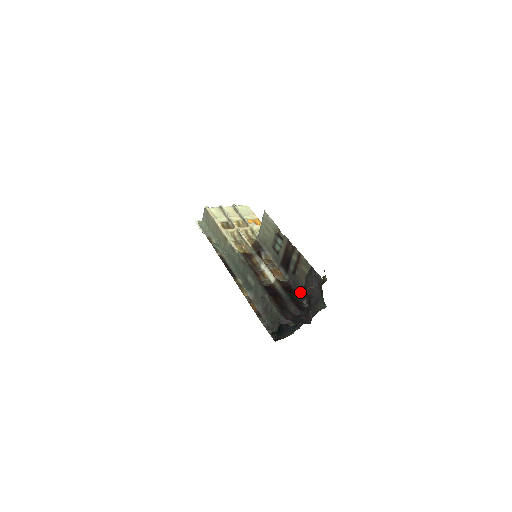
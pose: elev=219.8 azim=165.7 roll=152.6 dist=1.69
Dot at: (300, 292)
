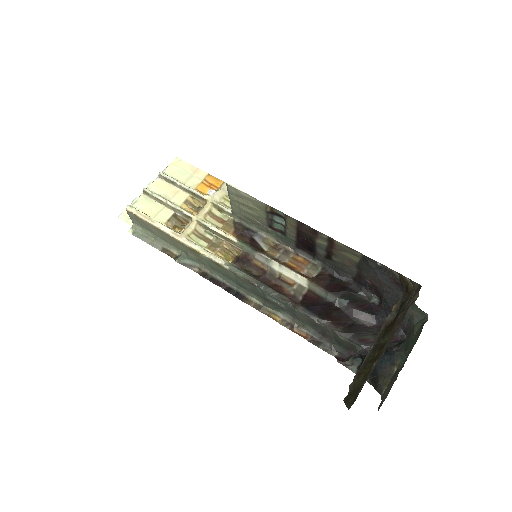
Dot at: (352, 280)
